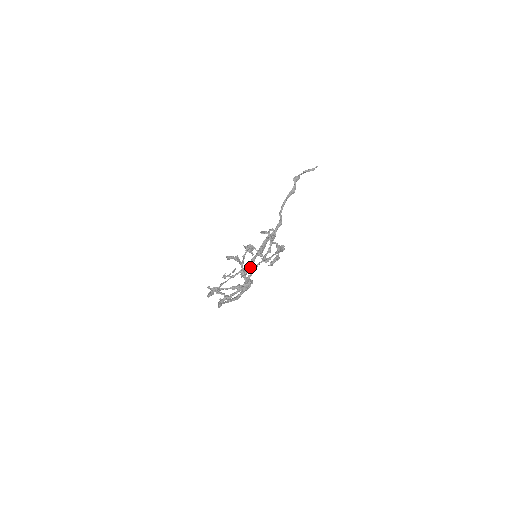
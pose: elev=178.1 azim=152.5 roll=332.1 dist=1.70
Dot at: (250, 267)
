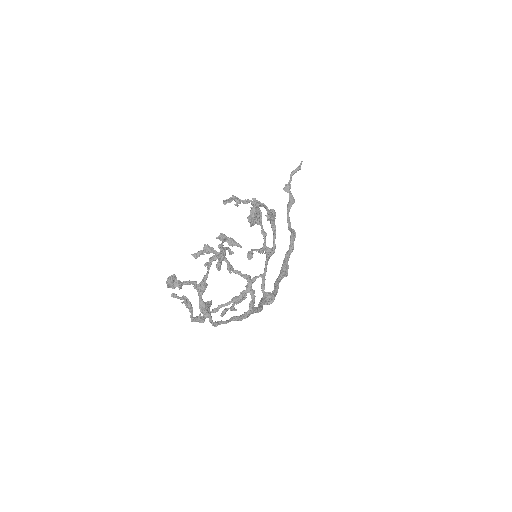
Dot at: (275, 293)
